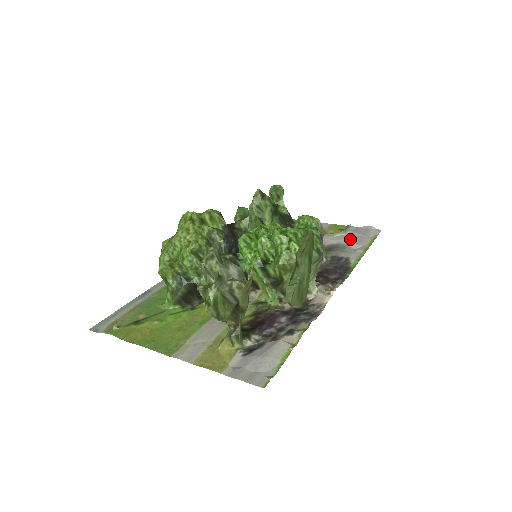
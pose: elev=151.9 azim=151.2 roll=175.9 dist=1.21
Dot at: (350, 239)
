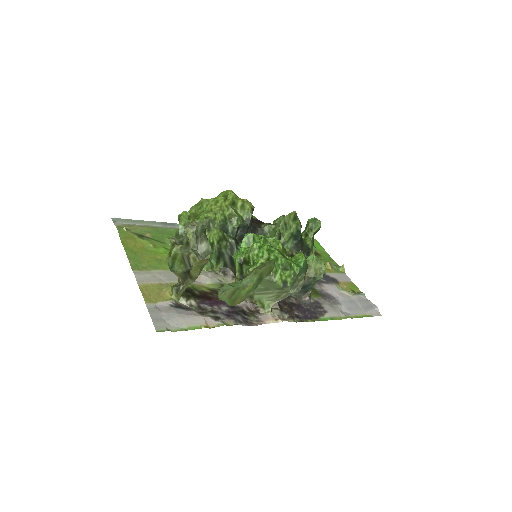
Dot at: (349, 302)
